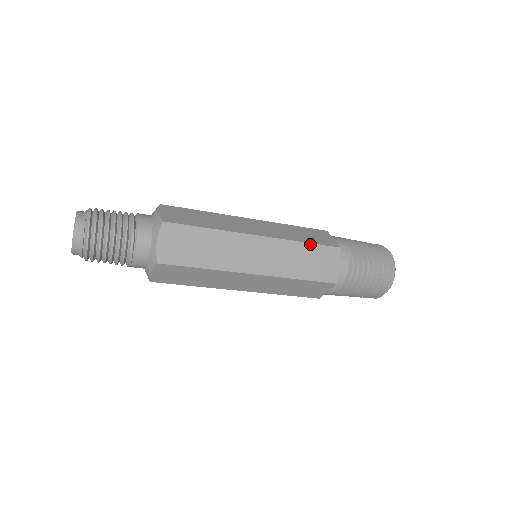
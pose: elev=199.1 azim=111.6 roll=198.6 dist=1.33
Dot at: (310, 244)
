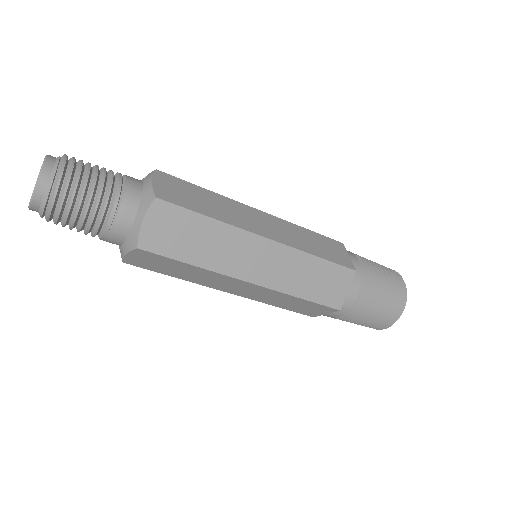
Dot at: (313, 232)
